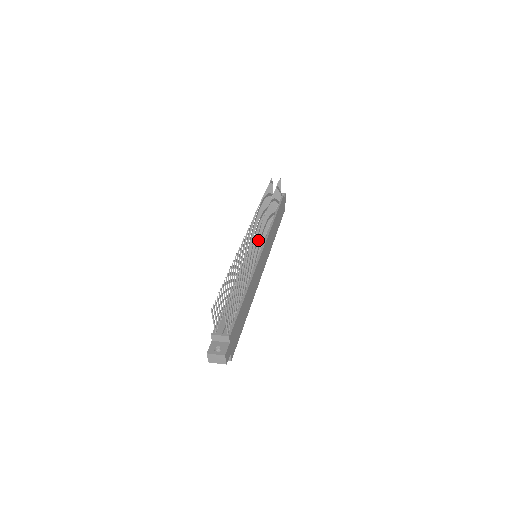
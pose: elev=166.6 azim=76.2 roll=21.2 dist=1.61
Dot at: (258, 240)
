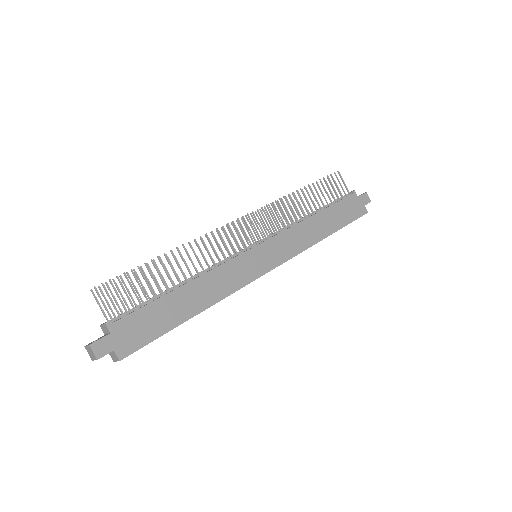
Dot at: (243, 231)
